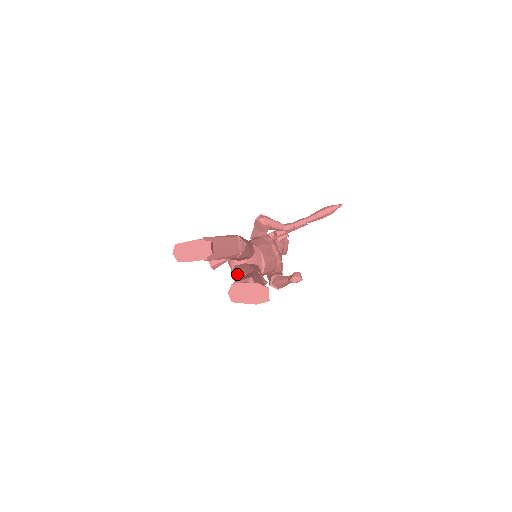
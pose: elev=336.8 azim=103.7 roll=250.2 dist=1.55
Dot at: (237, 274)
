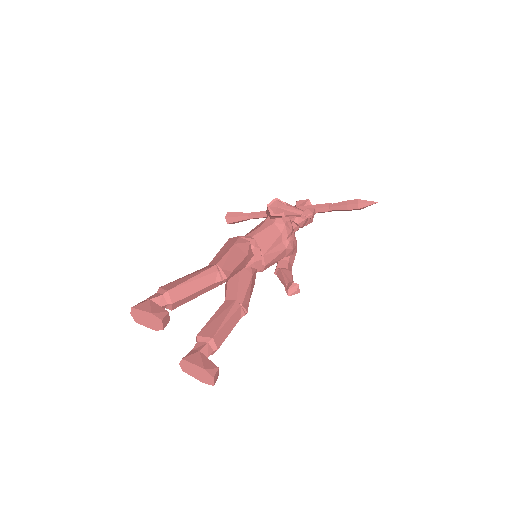
Dot at: (226, 285)
